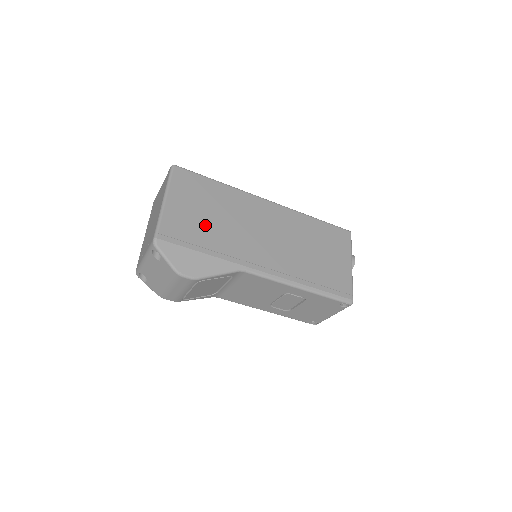
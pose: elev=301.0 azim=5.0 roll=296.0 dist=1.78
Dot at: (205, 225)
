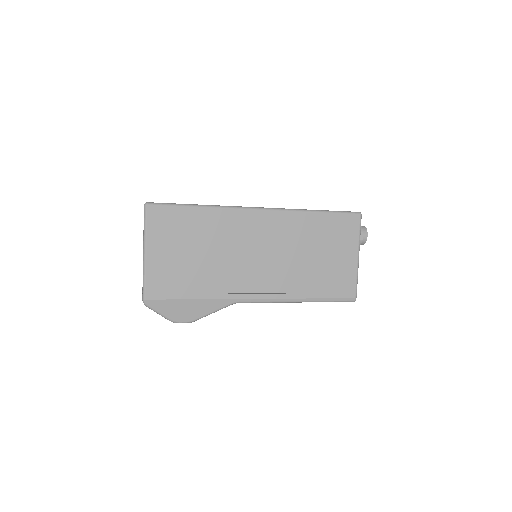
Dot at: (191, 267)
